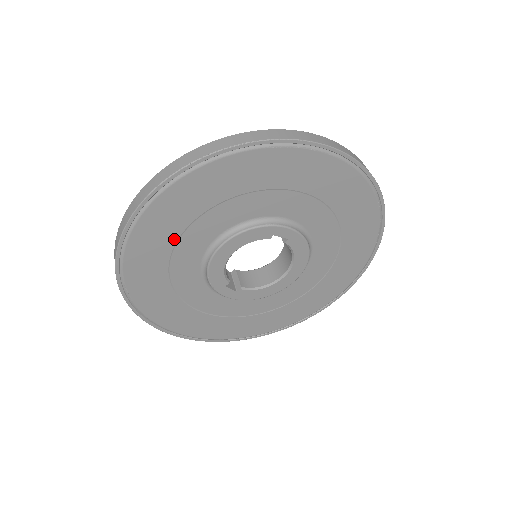
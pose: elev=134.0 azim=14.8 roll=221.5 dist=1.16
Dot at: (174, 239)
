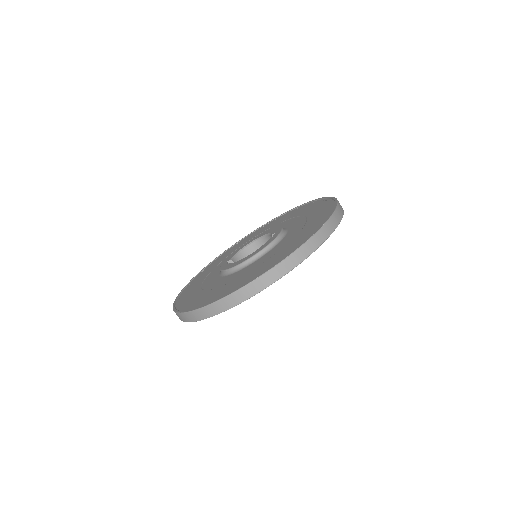
Dot at: occluded
